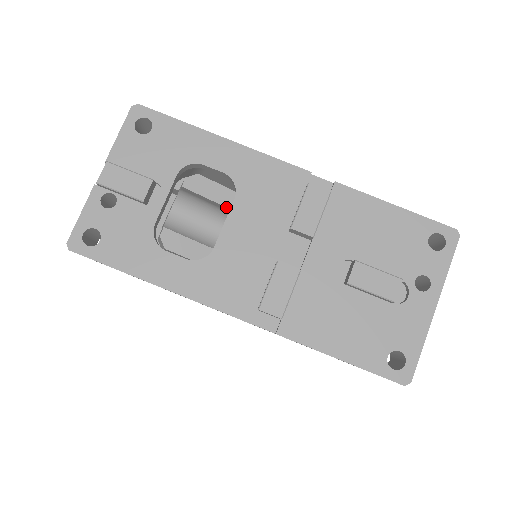
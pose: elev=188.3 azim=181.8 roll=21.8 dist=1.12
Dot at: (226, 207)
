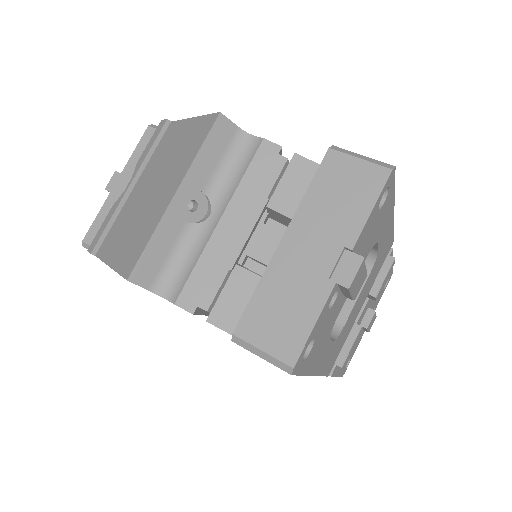
Dot at: occluded
